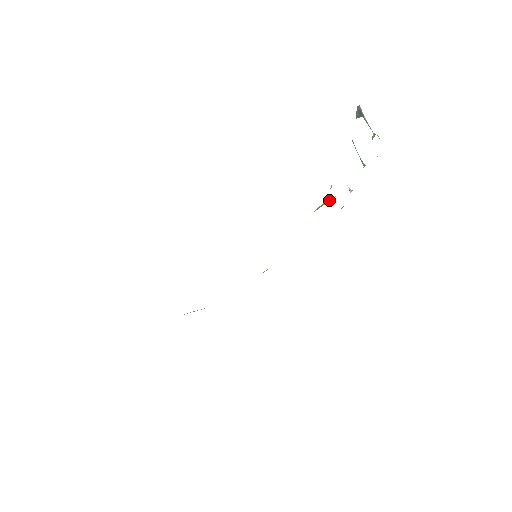
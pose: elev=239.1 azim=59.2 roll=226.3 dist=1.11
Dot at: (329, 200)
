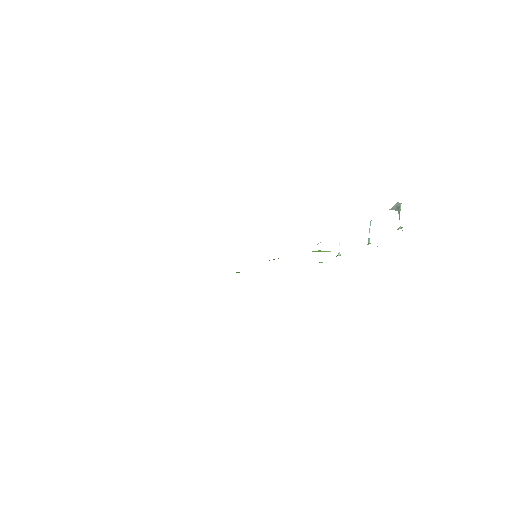
Dot at: (325, 251)
